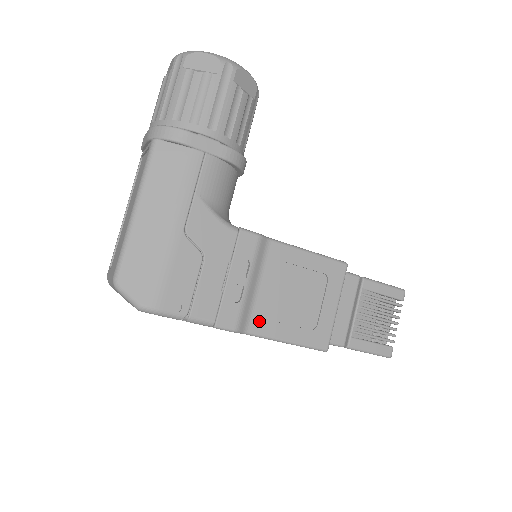
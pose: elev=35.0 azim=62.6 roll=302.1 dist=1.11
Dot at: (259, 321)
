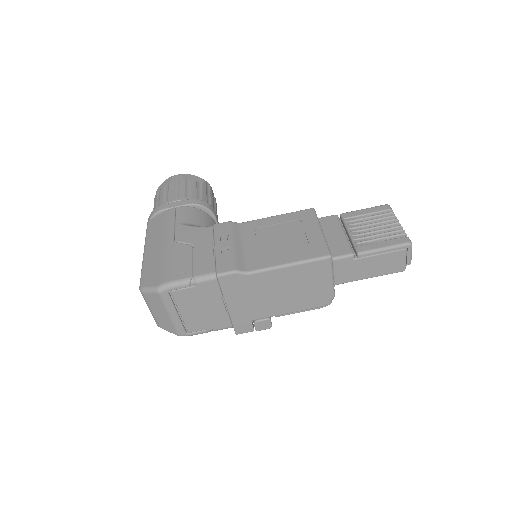
Dot at: (255, 262)
